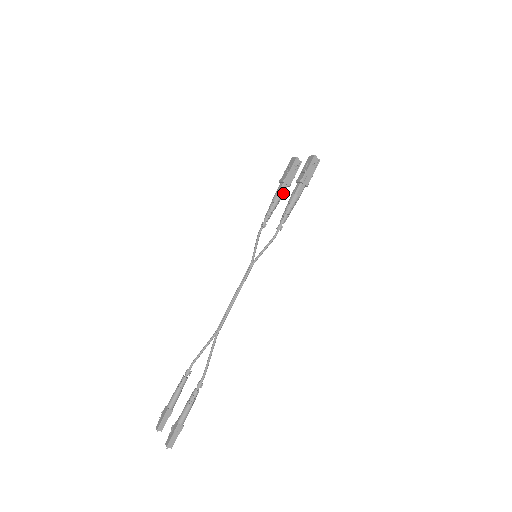
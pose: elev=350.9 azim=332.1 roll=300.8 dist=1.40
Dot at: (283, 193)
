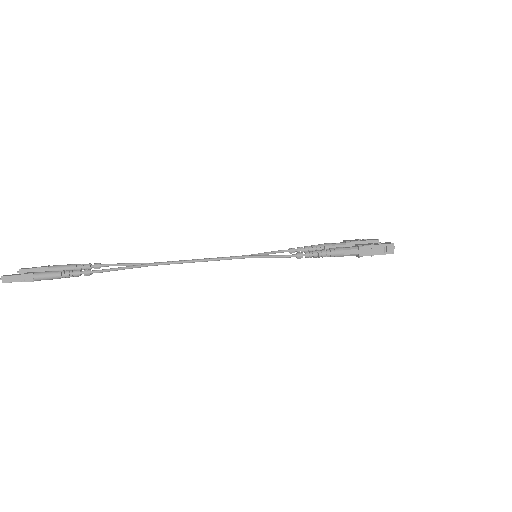
Dot at: occluded
